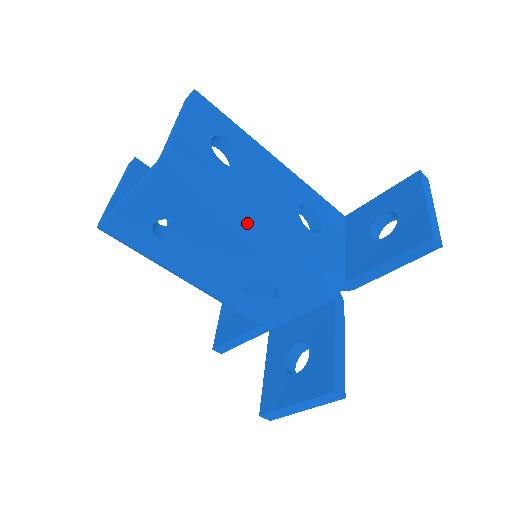
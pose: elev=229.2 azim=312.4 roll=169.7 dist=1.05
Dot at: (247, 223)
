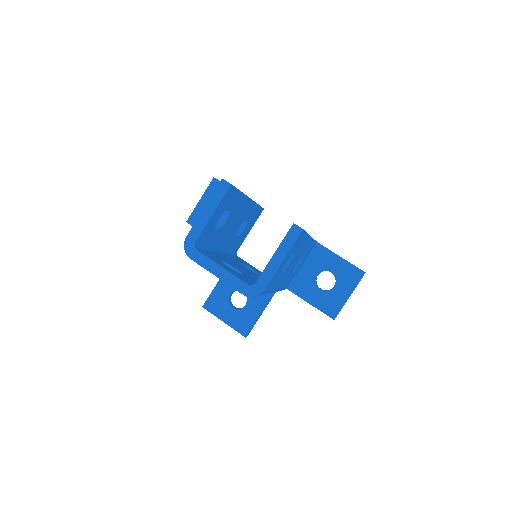
Dot at: occluded
